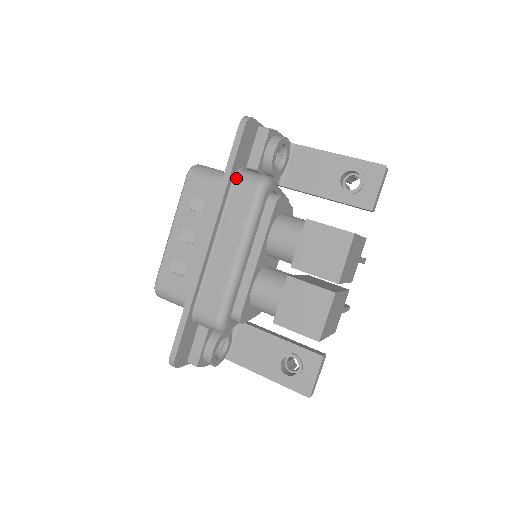
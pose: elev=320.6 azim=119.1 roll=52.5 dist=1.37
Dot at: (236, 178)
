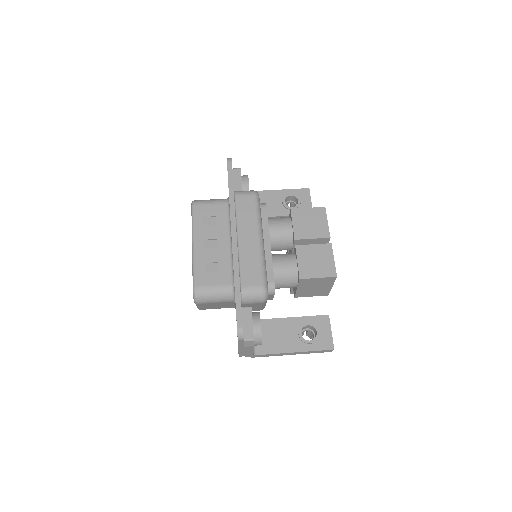
Dot at: (236, 194)
